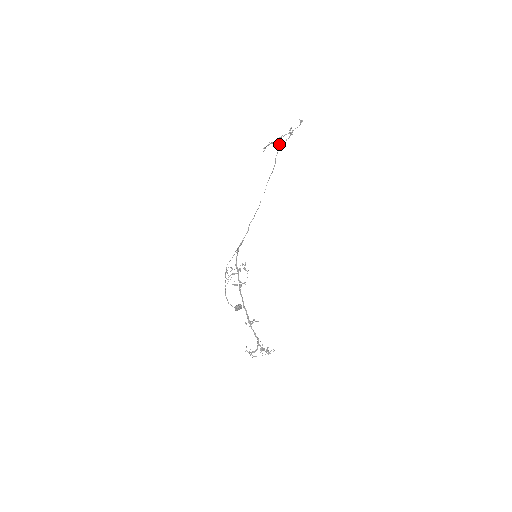
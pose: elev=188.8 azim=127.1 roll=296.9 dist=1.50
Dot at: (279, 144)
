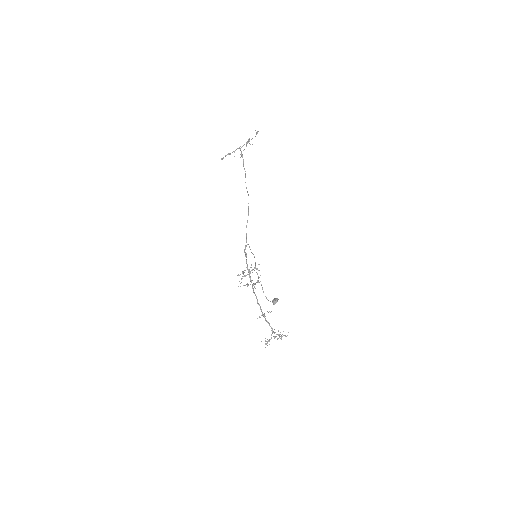
Dot at: (242, 154)
